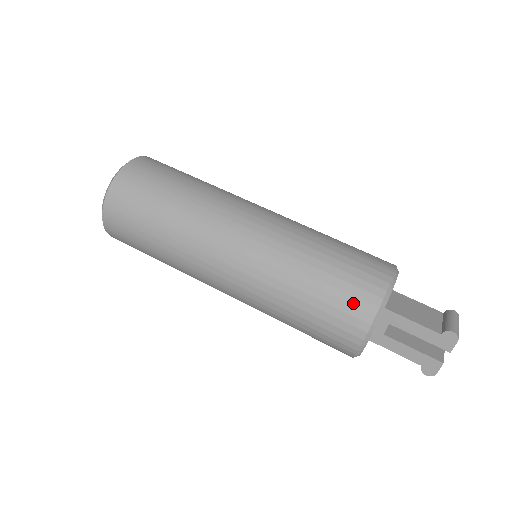
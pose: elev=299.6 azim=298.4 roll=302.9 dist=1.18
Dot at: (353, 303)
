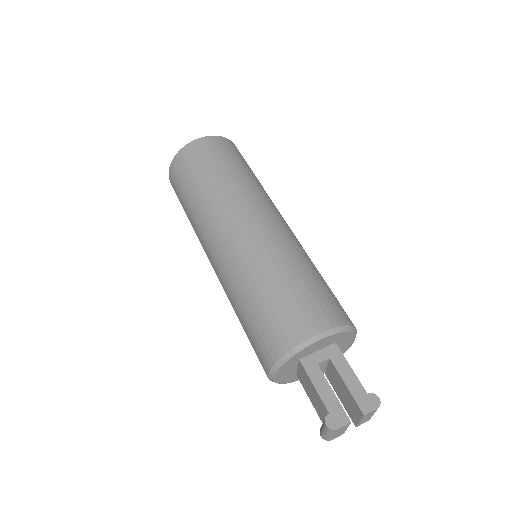
Dot at: (329, 307)
